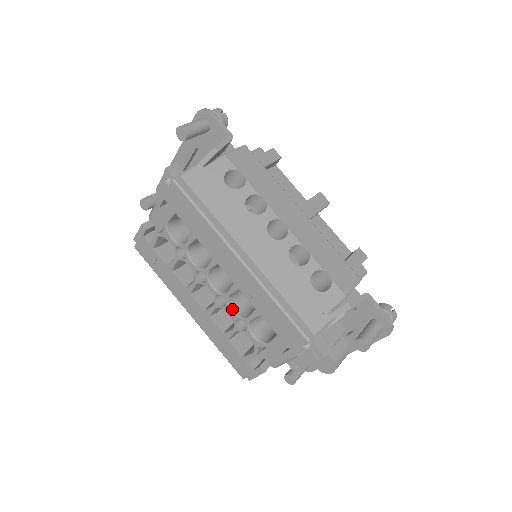
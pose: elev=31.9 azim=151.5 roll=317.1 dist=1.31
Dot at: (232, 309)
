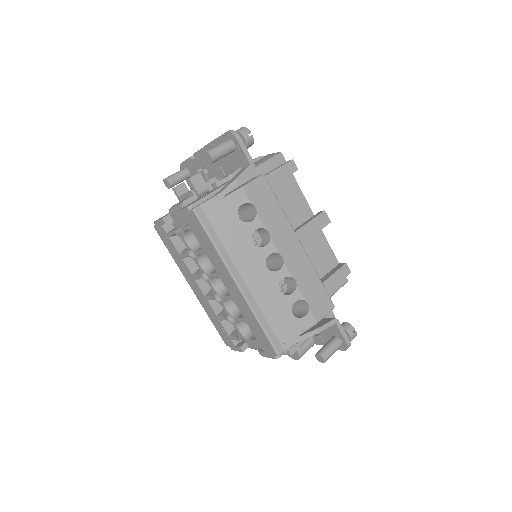
Dot at: (226, 307)
